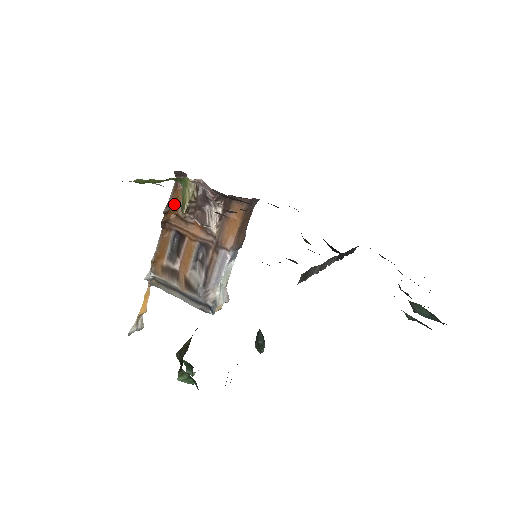
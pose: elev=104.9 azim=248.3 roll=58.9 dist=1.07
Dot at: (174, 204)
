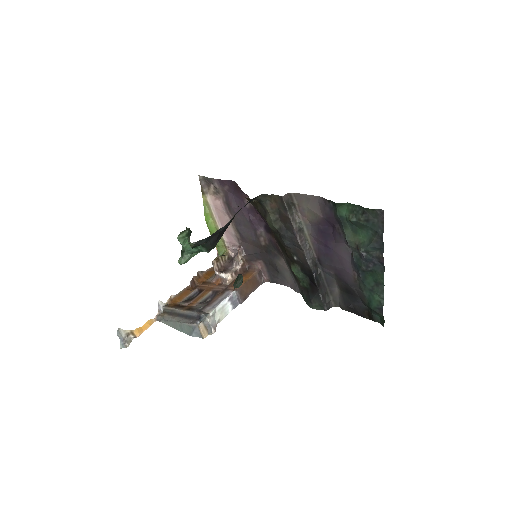
Dot at: (206, 276)
